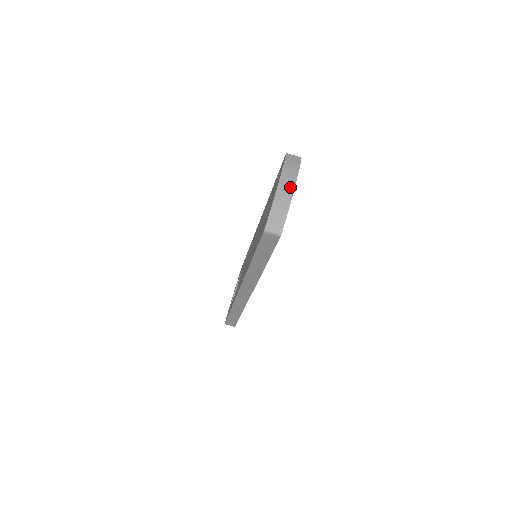
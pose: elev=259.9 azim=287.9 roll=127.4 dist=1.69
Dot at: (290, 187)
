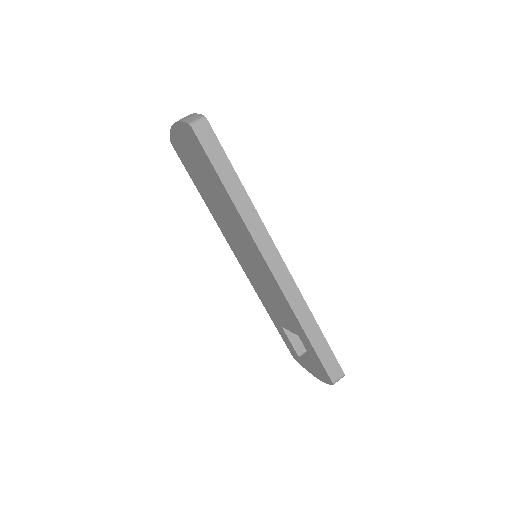
Dot at: occluded
